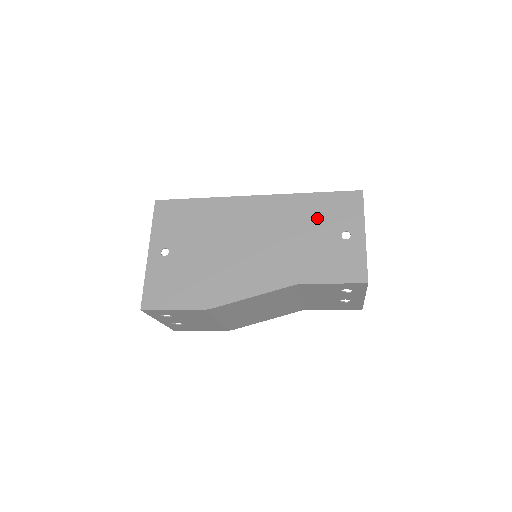
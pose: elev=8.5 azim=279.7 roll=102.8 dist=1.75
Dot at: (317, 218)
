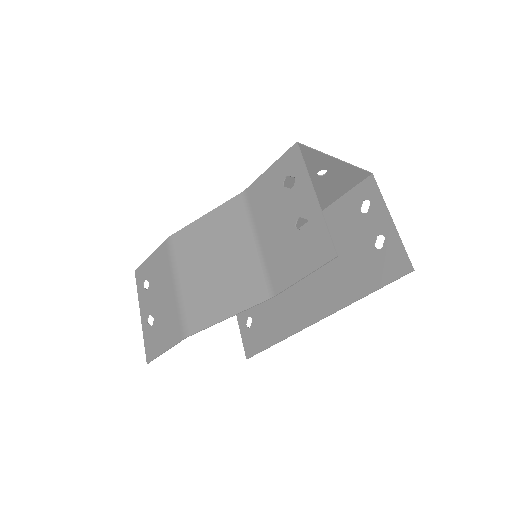
Dot at: occluded
